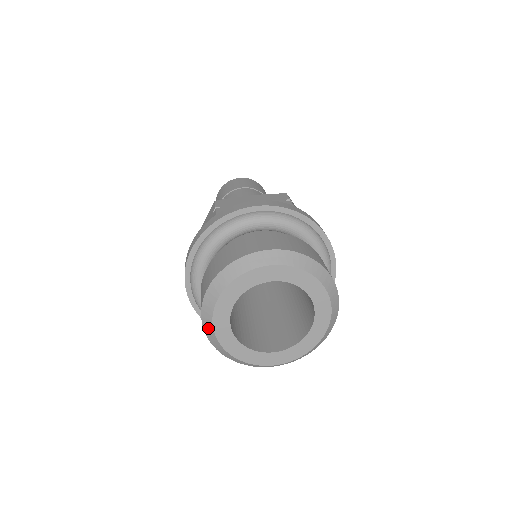
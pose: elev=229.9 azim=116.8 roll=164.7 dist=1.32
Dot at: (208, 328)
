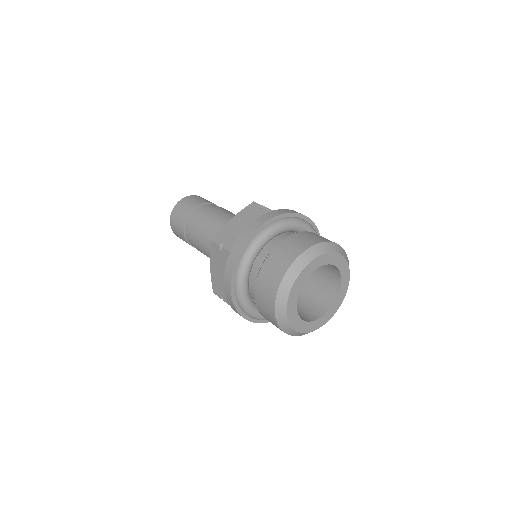
Dot at: (285, 287)
